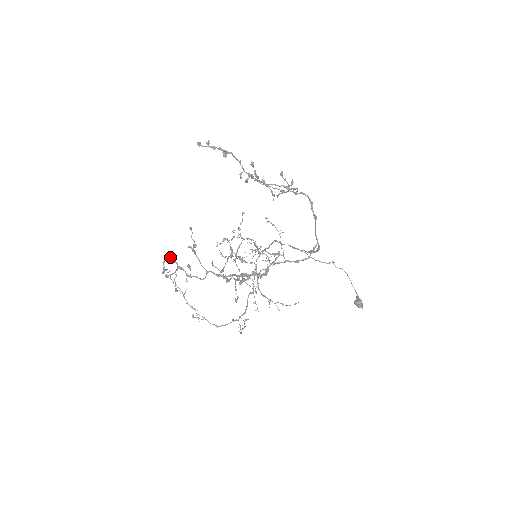
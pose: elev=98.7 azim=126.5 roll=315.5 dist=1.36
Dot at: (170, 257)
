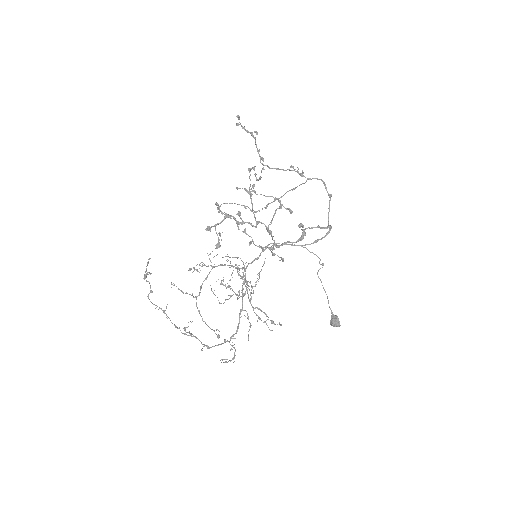
Dot at: (217, 204)
